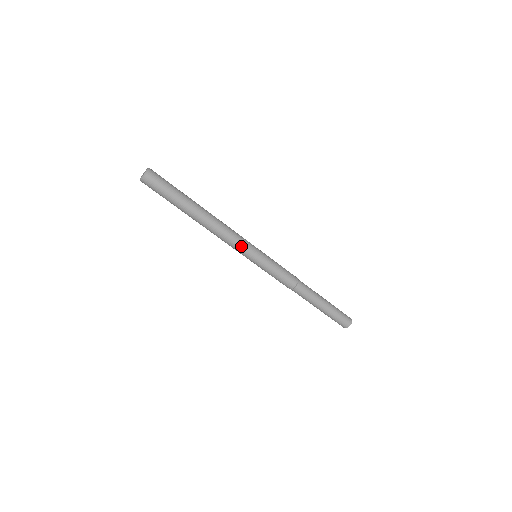
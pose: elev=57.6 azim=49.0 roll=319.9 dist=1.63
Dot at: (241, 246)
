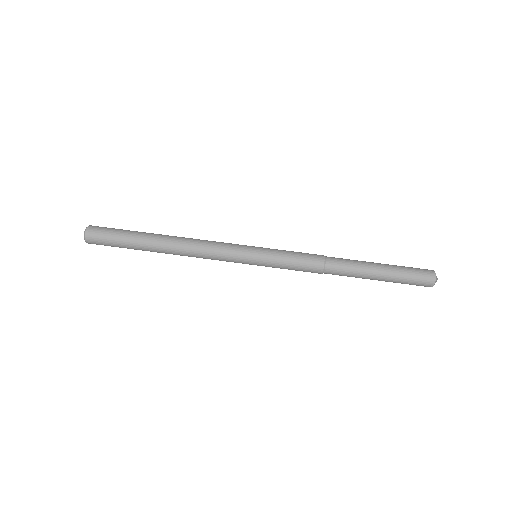
Dot at: (230, 244)
